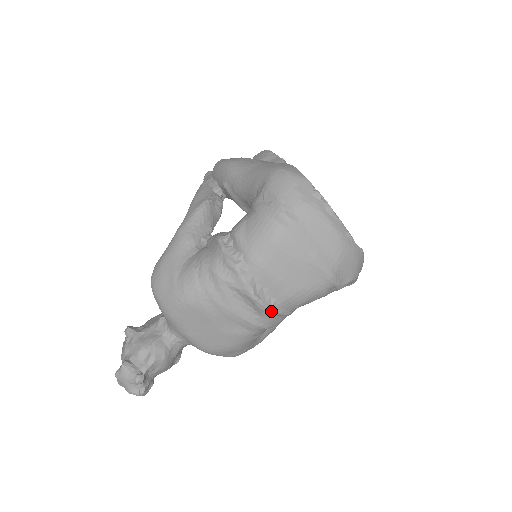
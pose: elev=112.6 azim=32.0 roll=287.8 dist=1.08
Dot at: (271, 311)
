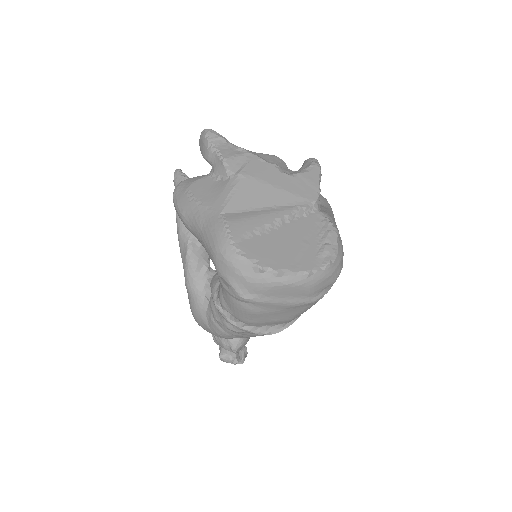
Dot at: occluded
